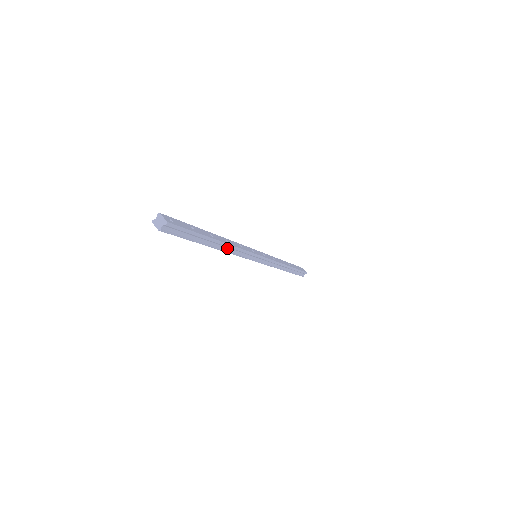
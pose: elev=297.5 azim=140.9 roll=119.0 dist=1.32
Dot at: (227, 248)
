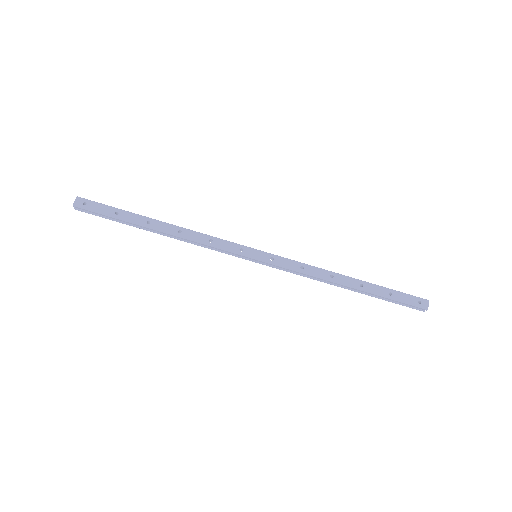
Dot at: (180, 237)
